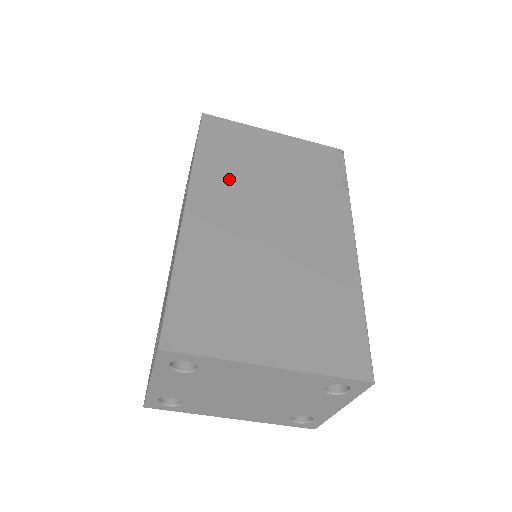
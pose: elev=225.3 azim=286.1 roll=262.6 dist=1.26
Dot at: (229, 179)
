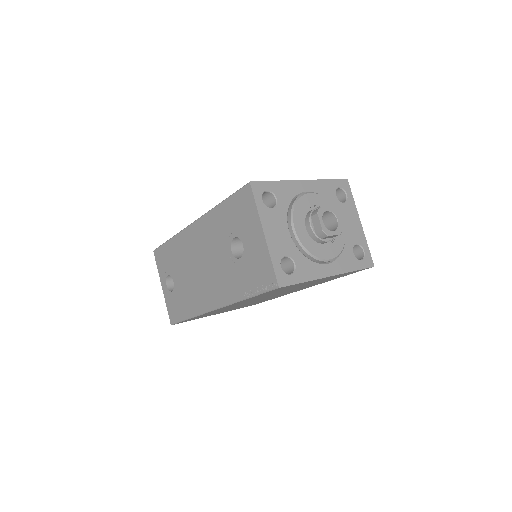
Dot at: occluded
